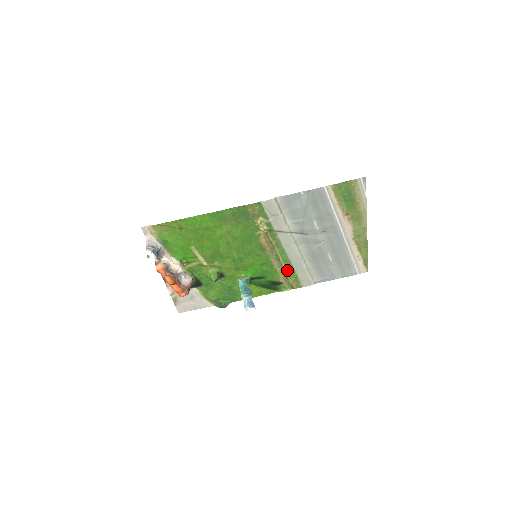
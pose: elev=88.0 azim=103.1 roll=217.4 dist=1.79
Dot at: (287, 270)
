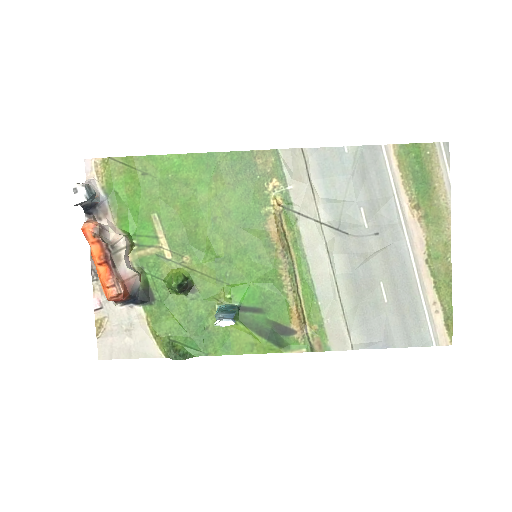
Dot at: (306, 304)
